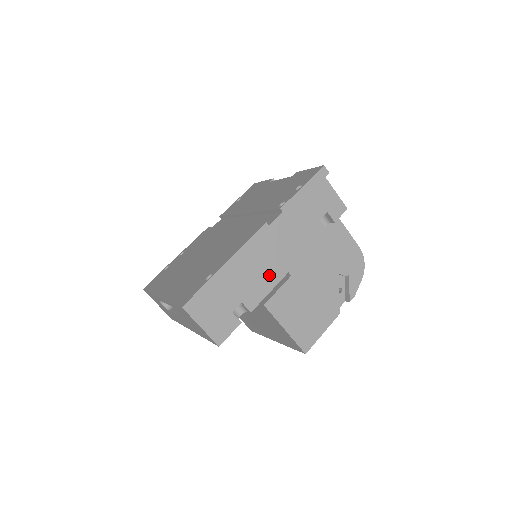
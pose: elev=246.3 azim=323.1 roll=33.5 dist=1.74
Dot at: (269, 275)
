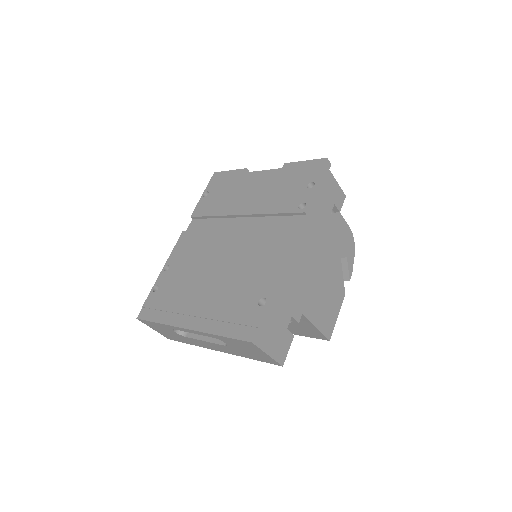
Dot at: (306, 281)
